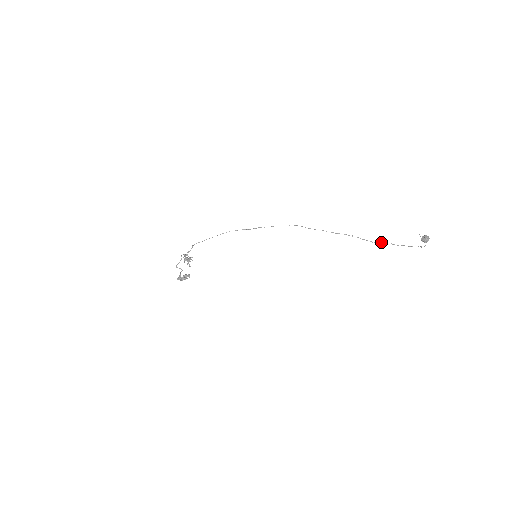
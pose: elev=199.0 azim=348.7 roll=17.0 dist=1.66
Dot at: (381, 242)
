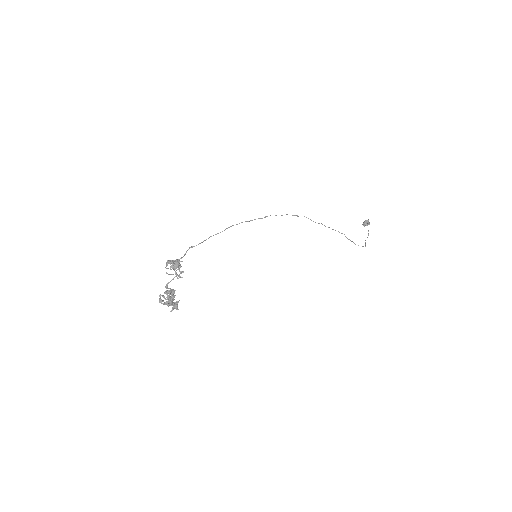
Dot at: occluded
